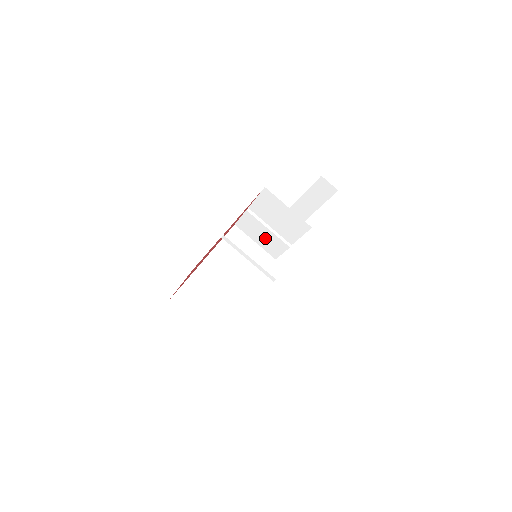
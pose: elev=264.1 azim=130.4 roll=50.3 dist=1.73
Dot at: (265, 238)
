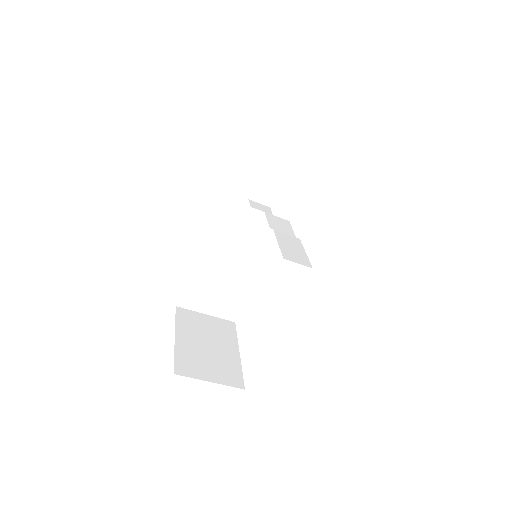
Dot at: occluded
